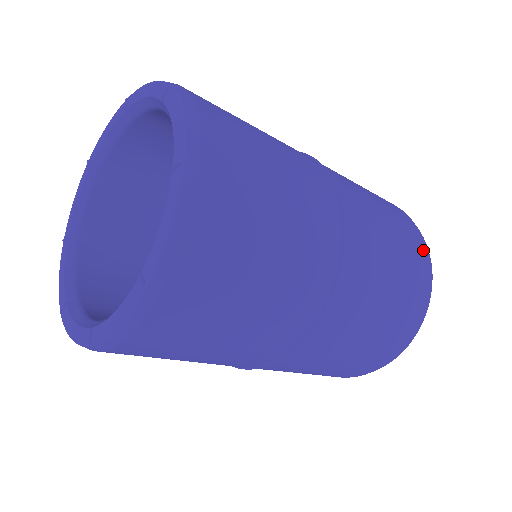
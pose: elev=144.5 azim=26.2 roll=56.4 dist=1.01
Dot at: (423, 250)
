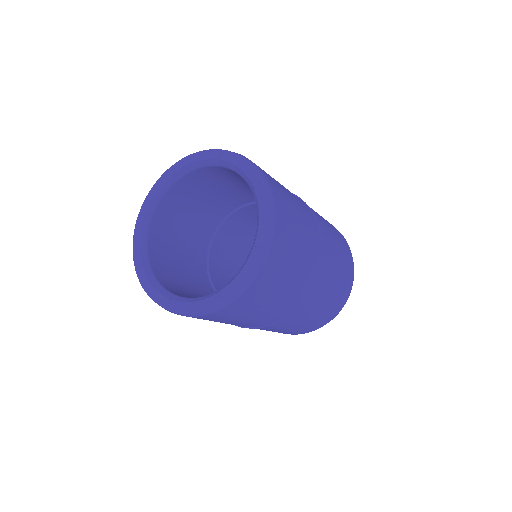
Dot at: (351, 280)
